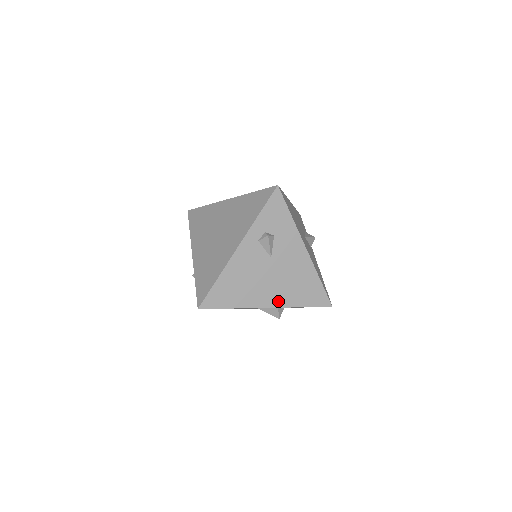
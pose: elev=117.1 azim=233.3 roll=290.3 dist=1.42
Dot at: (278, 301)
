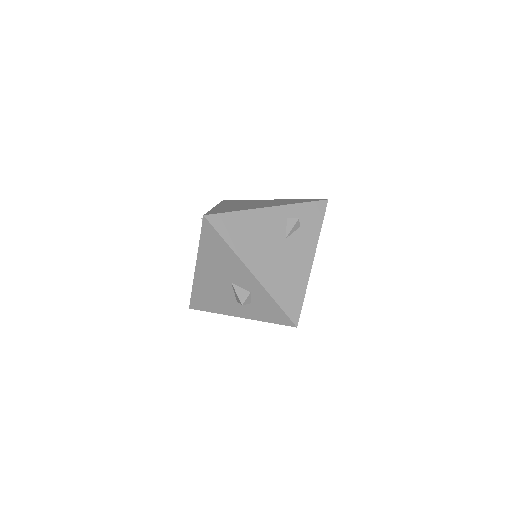
Dot at: (263, 276)
